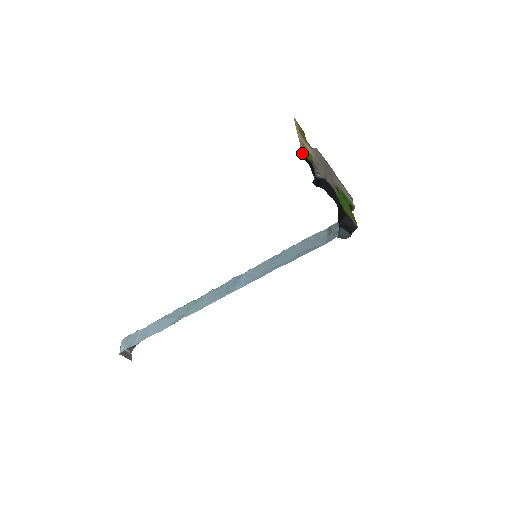
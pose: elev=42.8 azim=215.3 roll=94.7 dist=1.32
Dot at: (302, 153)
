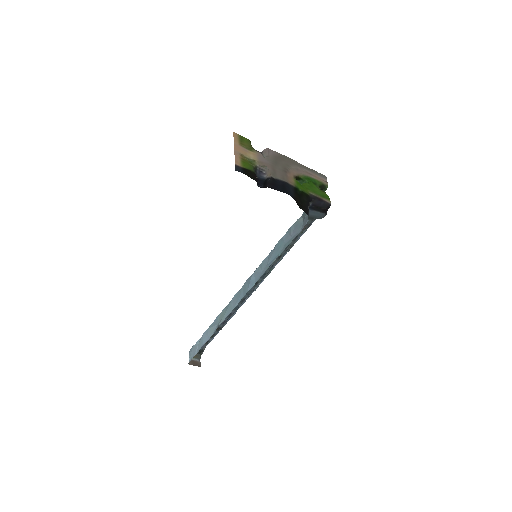
Dot at: (235, 166)
